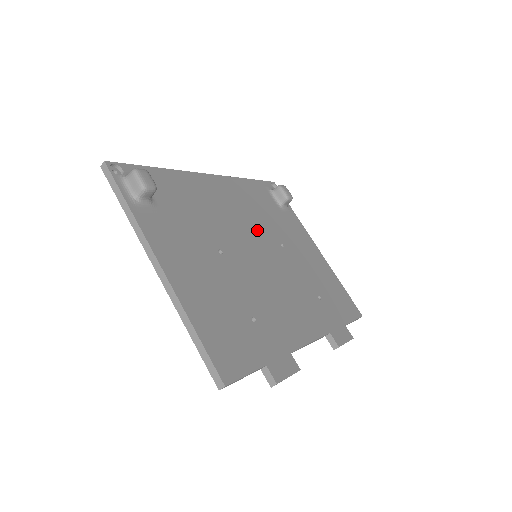
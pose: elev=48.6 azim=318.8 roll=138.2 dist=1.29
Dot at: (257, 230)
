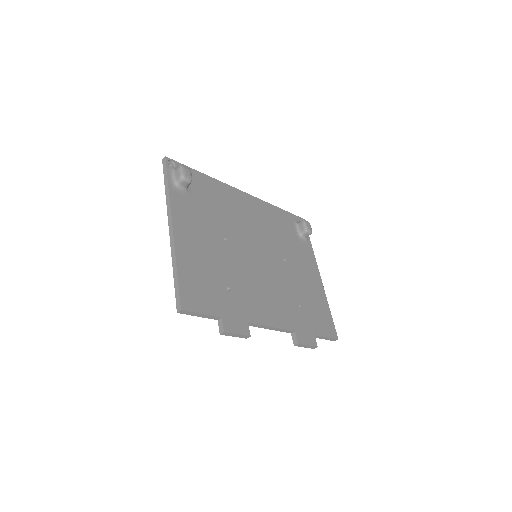
Dot at: (267, 241)
